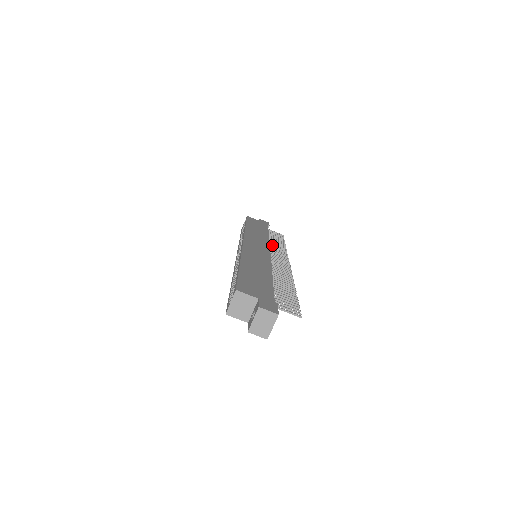
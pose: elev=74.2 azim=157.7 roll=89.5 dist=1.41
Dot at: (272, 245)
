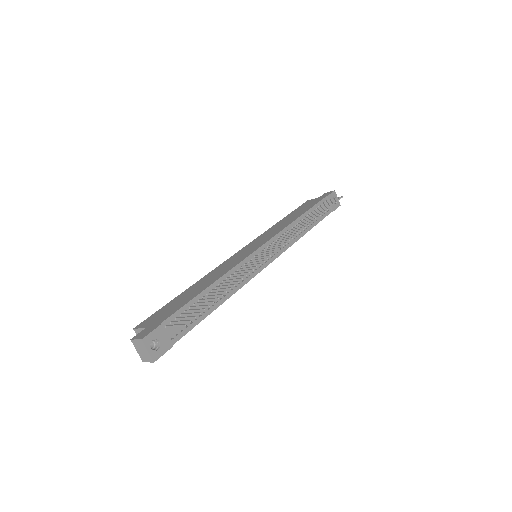
Dot at: (293, 228)
